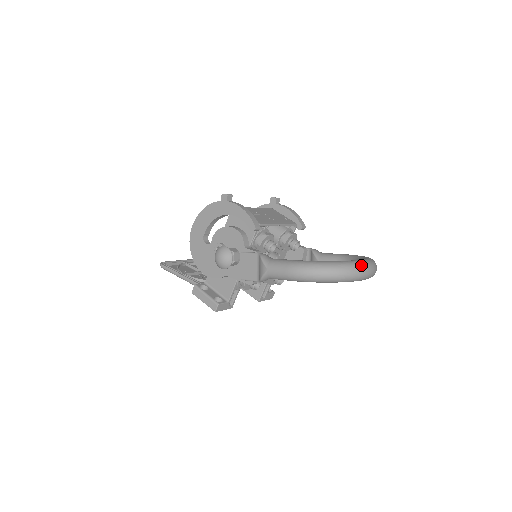
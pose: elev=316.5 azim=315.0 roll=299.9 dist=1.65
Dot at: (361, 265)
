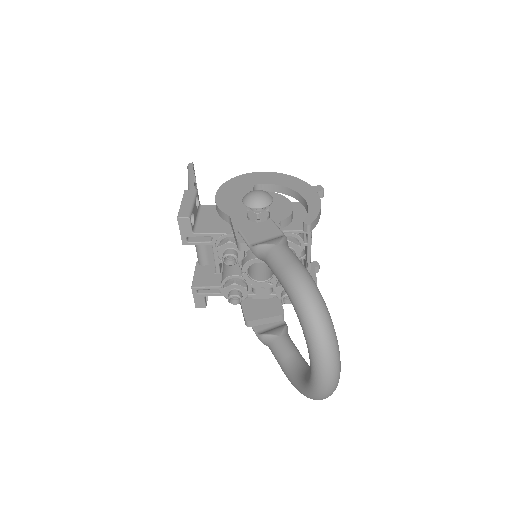
Dot at: (339, 361)
